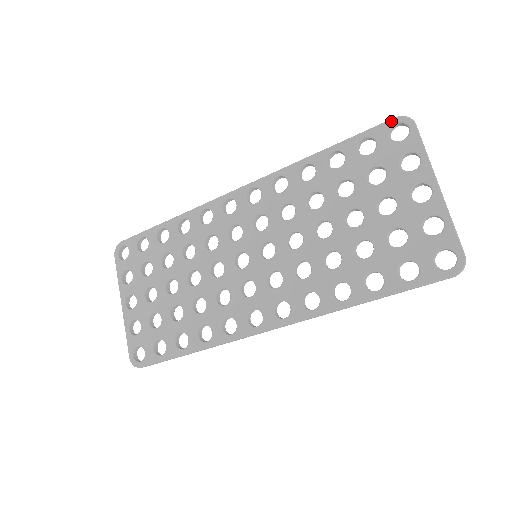
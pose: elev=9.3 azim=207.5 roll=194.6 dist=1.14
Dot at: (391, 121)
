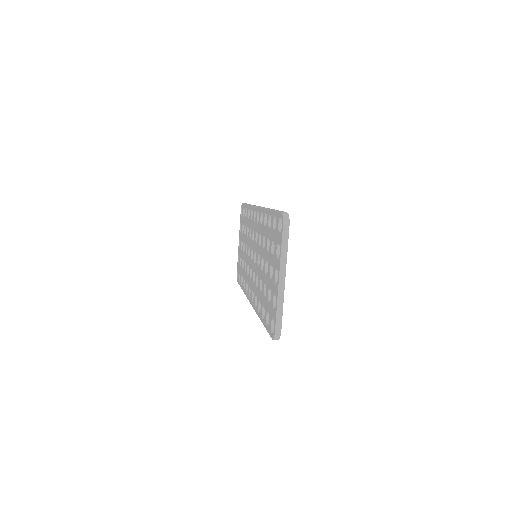
Dot at: (280, 214)
